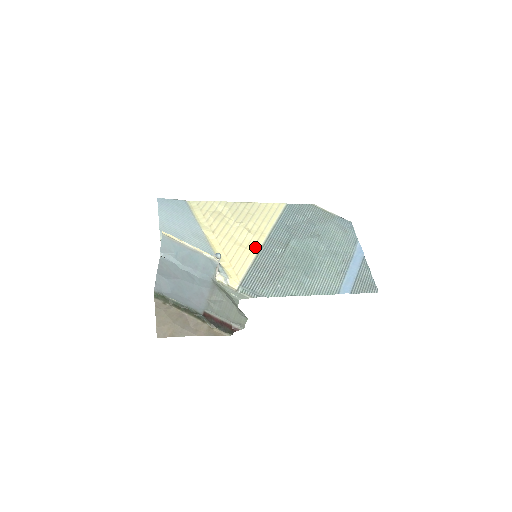
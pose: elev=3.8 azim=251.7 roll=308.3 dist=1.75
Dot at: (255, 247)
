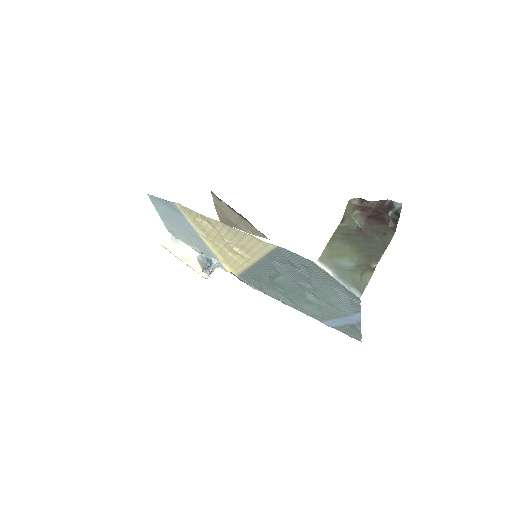
Dot at: (246, 264)
